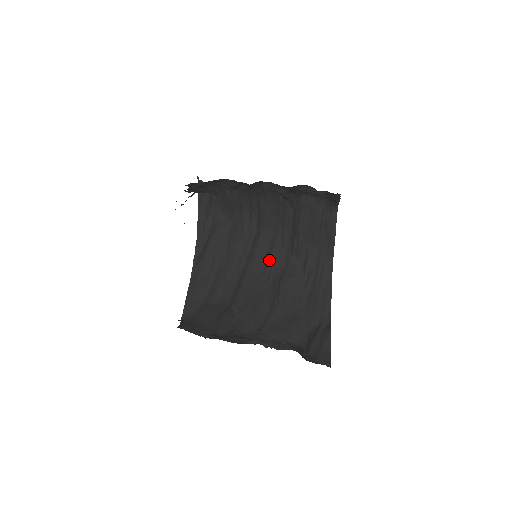
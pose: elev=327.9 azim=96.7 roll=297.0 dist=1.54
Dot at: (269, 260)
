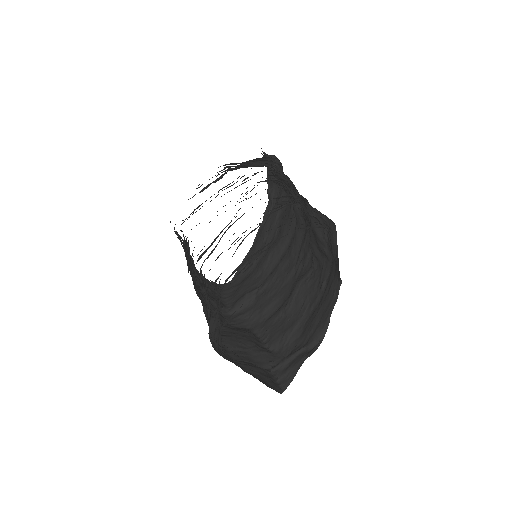
Dot at: (300, 253)
